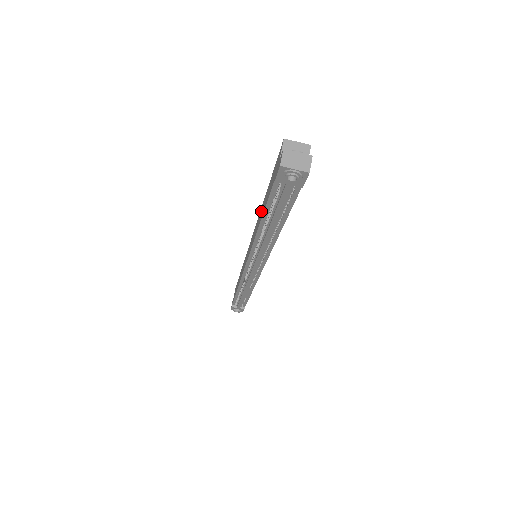
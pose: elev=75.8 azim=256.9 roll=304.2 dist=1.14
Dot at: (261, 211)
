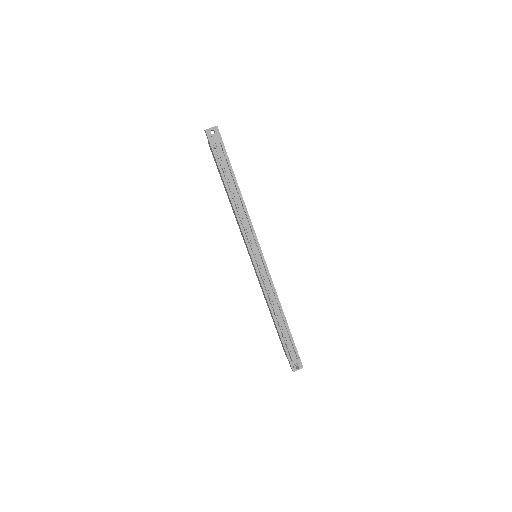
Dot at: (229, 200)
